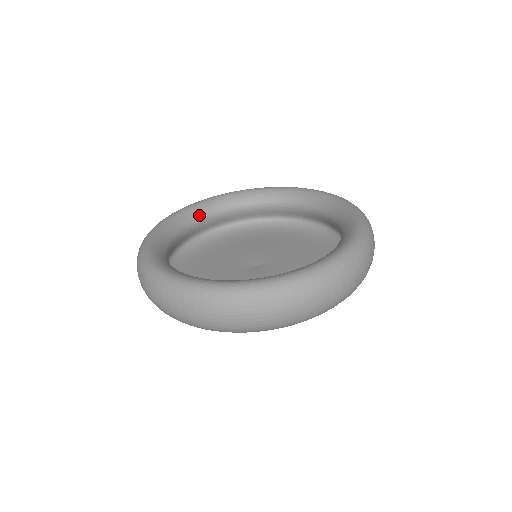
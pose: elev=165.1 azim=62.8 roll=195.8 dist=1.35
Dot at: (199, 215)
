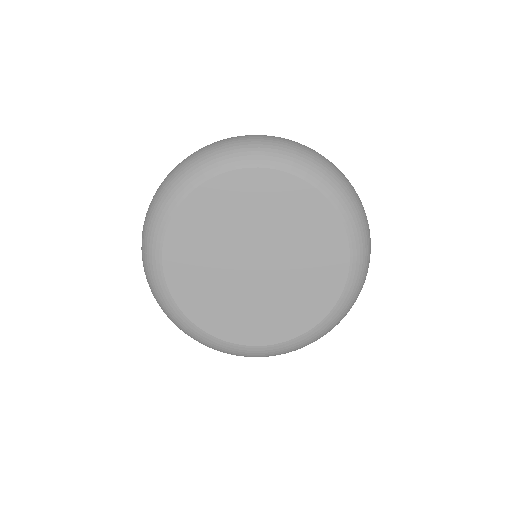
Dot at: occluded
